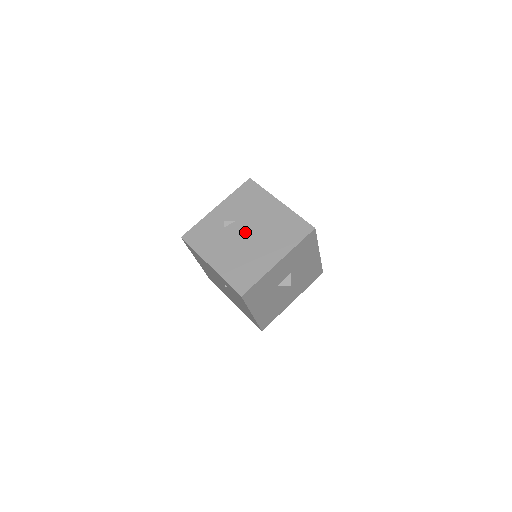
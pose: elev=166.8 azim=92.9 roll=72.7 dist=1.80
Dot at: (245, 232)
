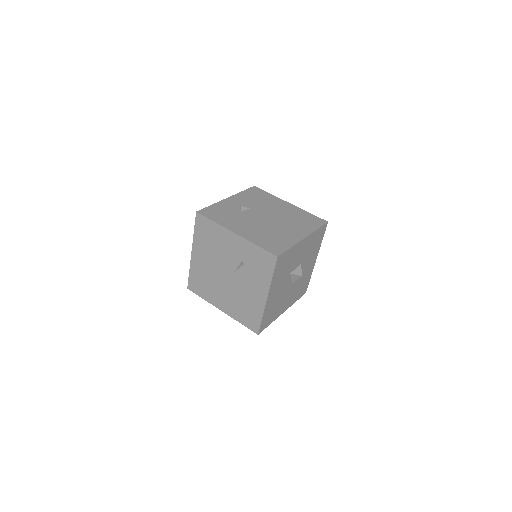
Dot at: (264, 216)
